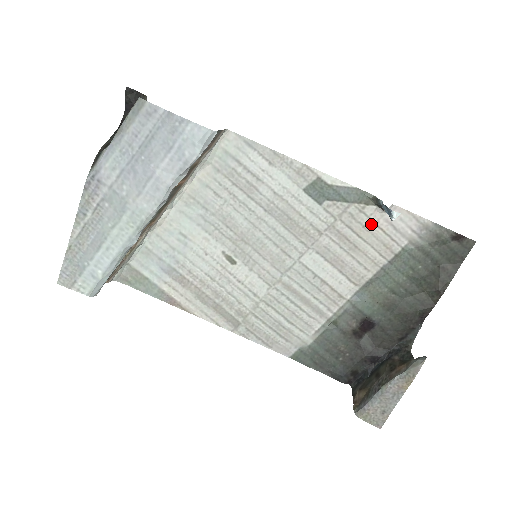
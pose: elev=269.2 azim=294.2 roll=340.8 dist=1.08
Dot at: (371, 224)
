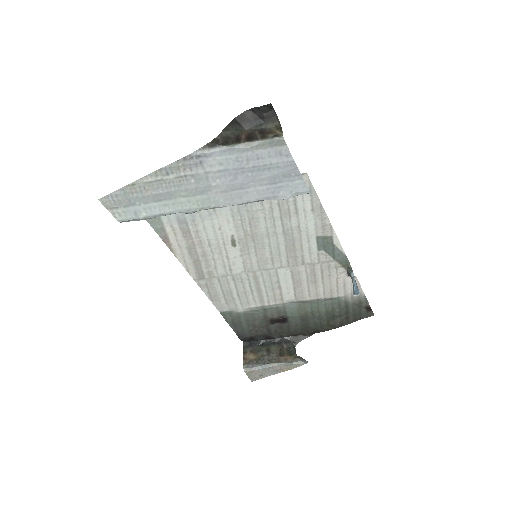
Dot at: (335, 277)
